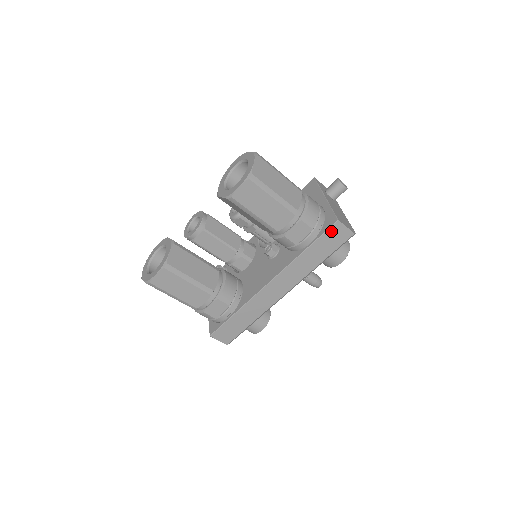
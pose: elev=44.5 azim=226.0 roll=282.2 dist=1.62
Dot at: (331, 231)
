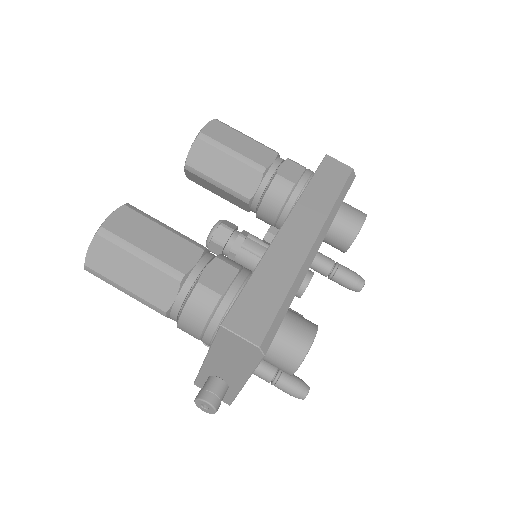
Dot at: (326, 164)
